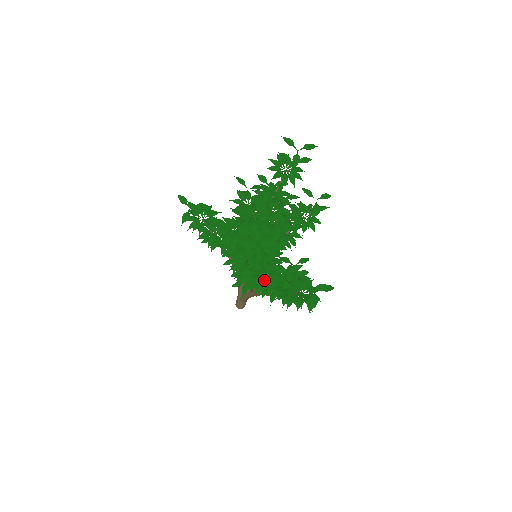
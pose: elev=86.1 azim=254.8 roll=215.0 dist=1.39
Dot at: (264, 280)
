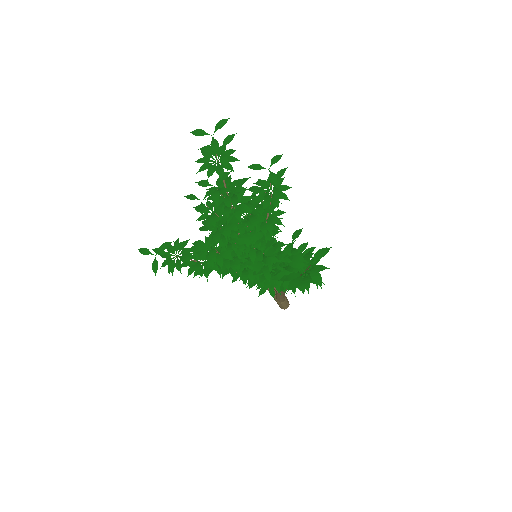
Dot at: (273, 276)
